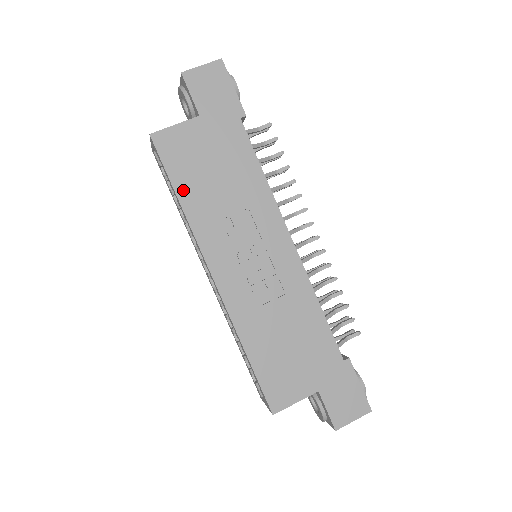
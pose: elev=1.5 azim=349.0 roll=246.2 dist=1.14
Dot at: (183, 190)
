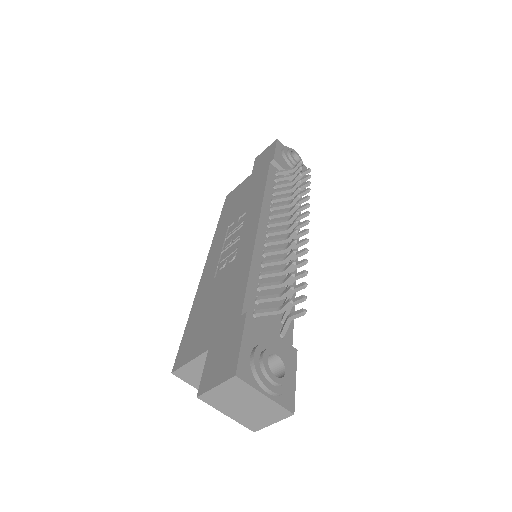
Dot at: (223, 217)
